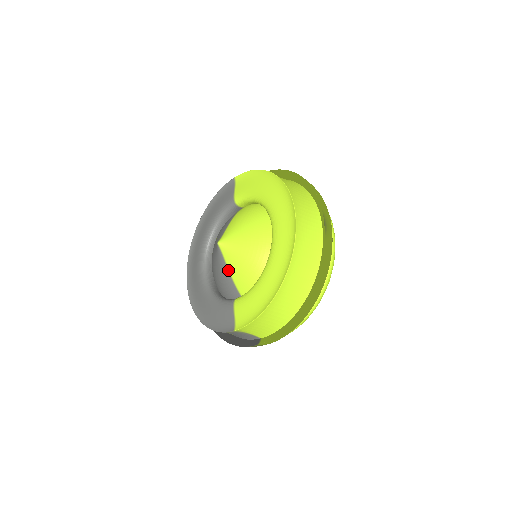
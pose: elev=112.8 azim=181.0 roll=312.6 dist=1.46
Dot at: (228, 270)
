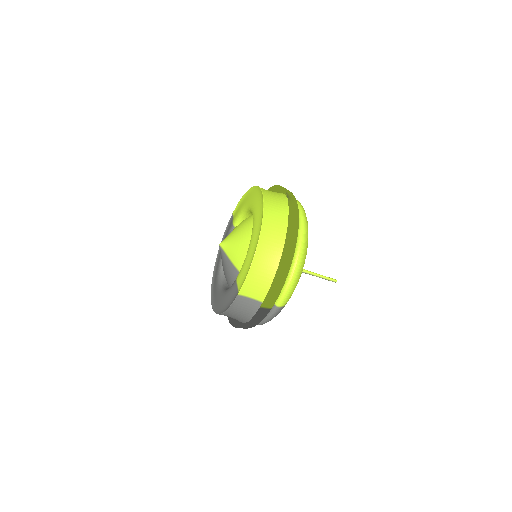
Dot at: (230, 260)
